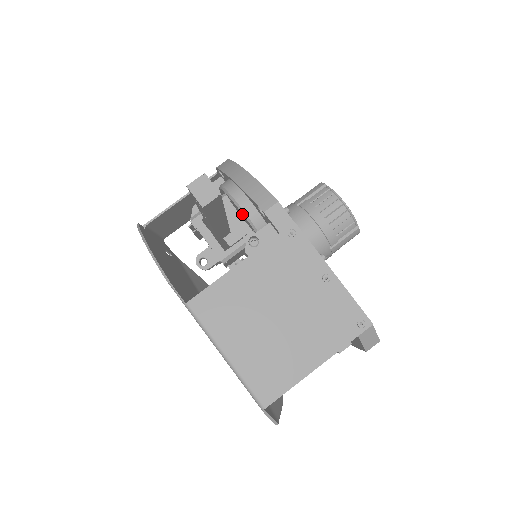
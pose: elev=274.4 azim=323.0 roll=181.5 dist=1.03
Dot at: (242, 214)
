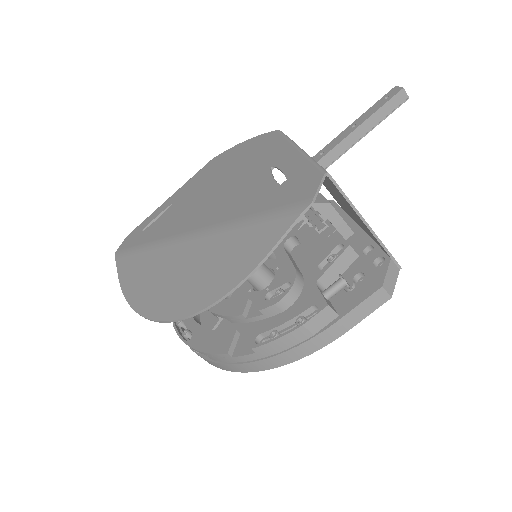
Dot at: occluded
